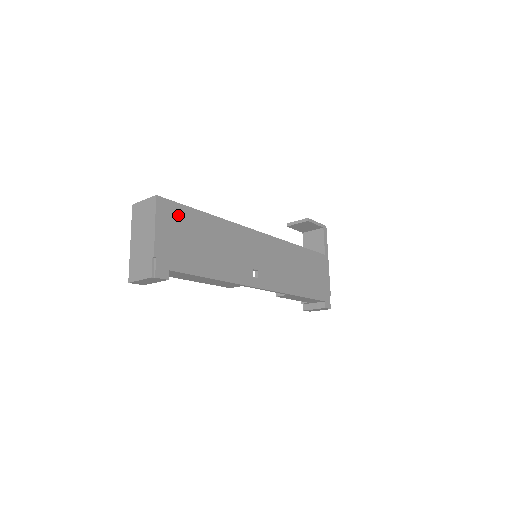
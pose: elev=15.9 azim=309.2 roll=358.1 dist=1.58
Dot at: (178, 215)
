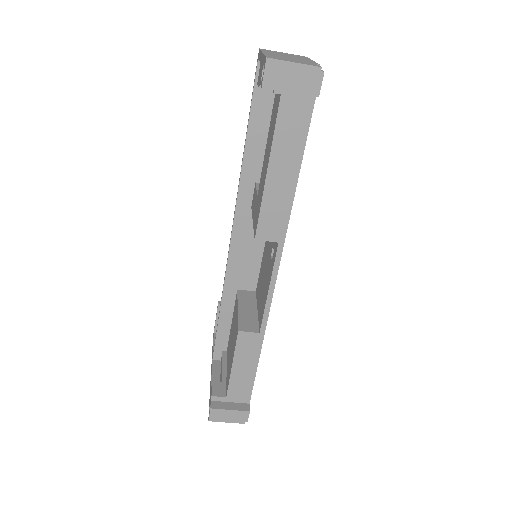
Dot at: occluded
